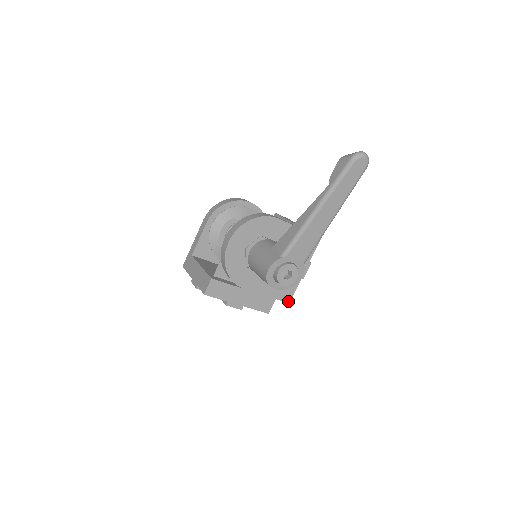
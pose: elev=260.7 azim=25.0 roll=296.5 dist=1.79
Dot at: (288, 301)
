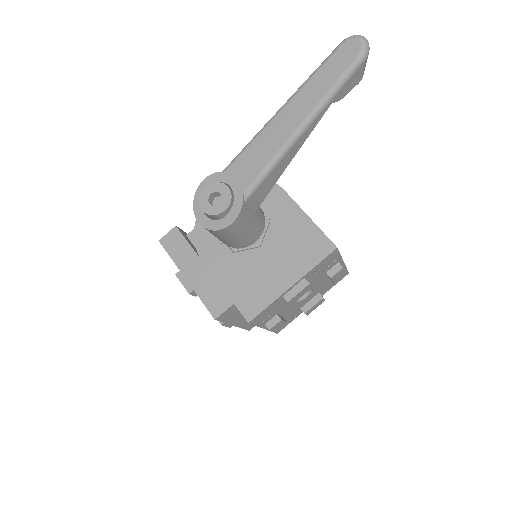
Dot at: (249, 318)
